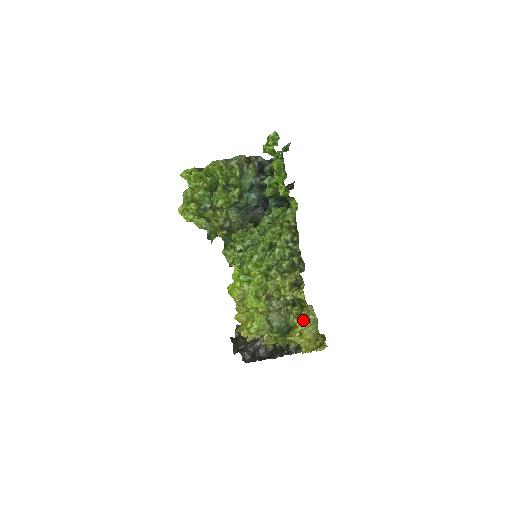
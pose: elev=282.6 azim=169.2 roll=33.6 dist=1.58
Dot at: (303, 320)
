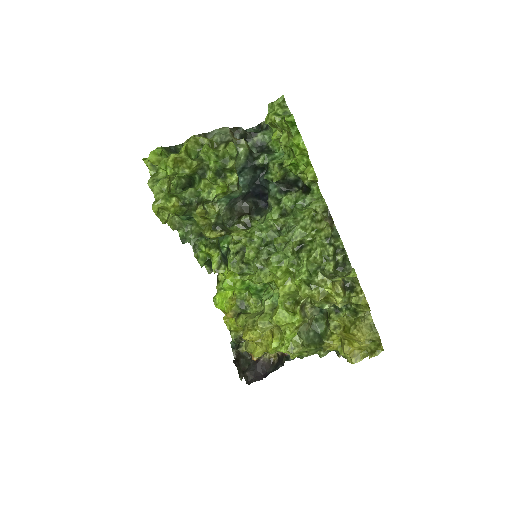
Dot at: (361, 328)
